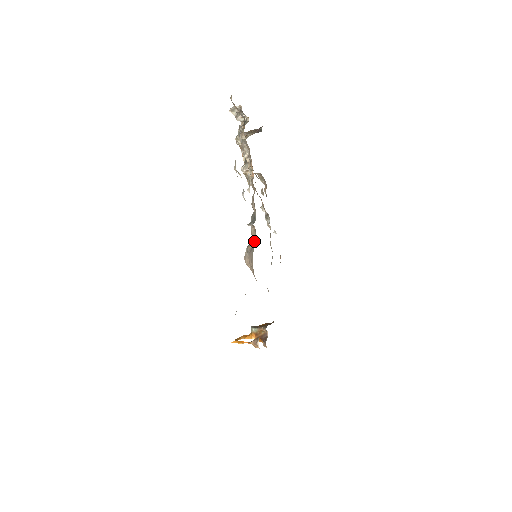
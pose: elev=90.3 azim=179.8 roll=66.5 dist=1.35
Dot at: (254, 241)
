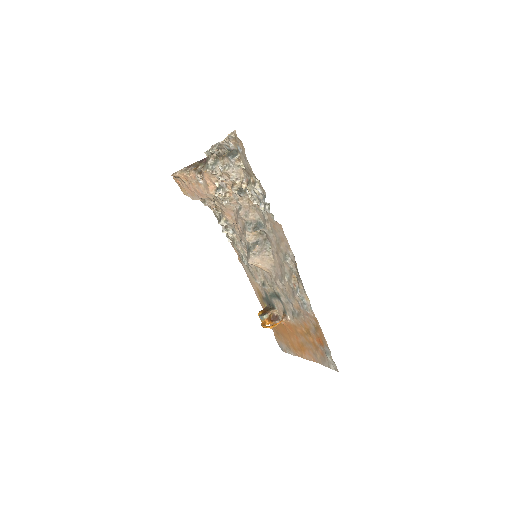
Dot at: (259, 243)
